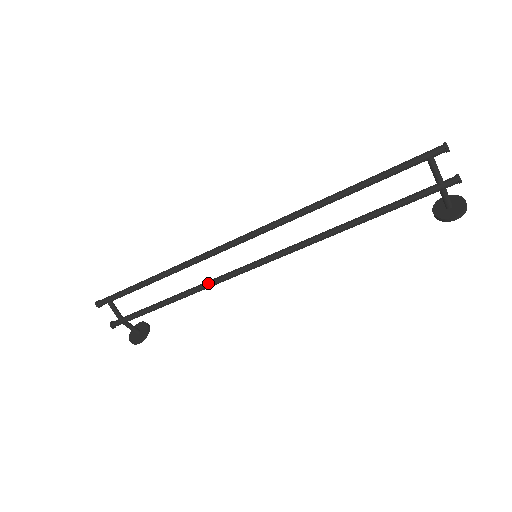
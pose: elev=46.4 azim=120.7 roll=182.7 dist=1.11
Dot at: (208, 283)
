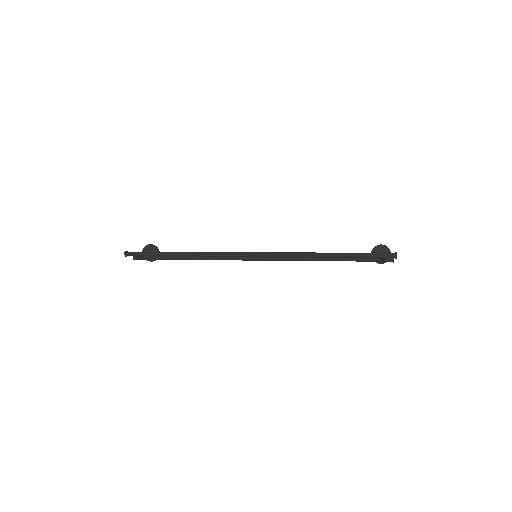
Dot at: occluded
